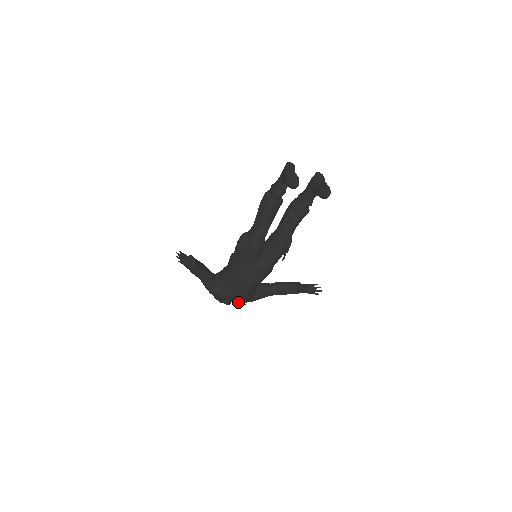
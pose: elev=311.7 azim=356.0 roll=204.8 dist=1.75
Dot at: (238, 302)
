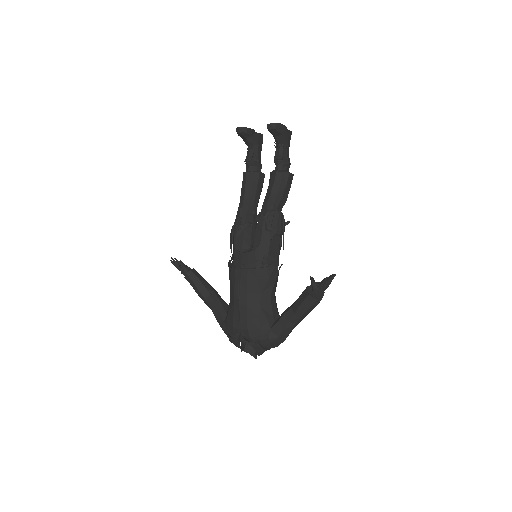
Dot at: (249, 334)
